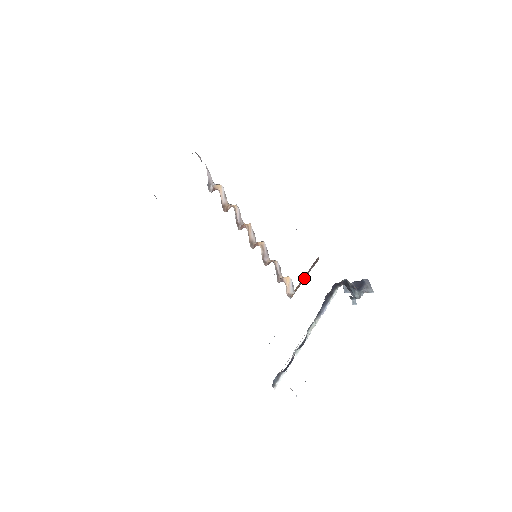
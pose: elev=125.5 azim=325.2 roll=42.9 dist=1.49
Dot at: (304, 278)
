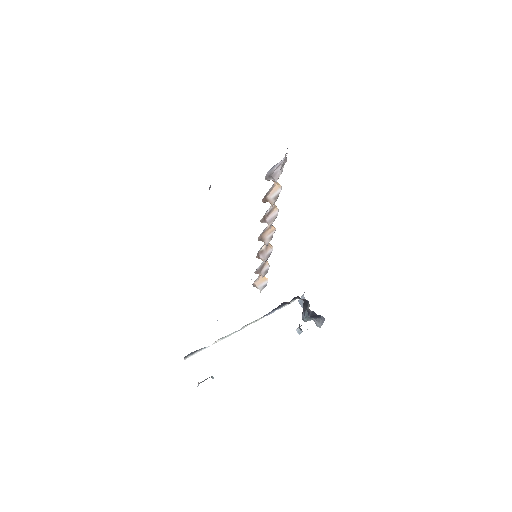
Dot at: occluded
